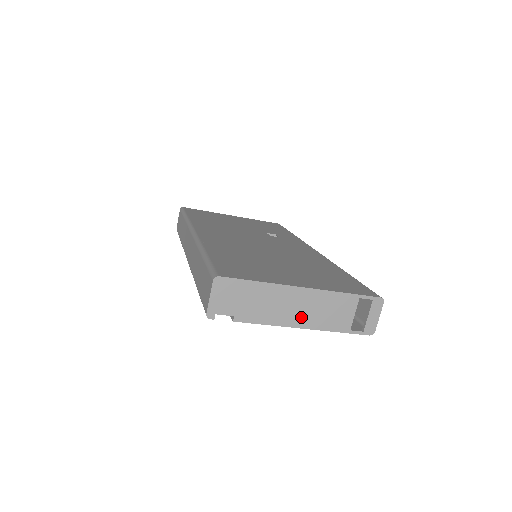
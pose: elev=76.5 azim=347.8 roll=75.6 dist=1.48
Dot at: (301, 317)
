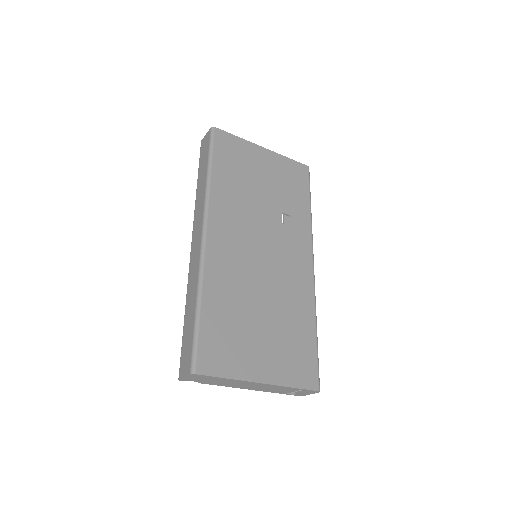
Dot at: (252, 388)
